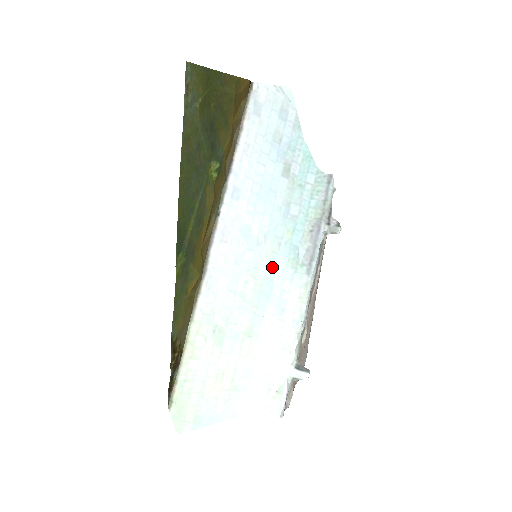
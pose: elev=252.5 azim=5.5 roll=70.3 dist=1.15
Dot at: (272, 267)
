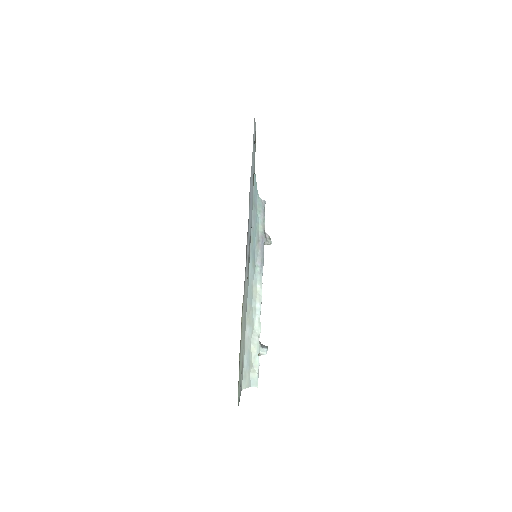
Dot at: (249, 266)
